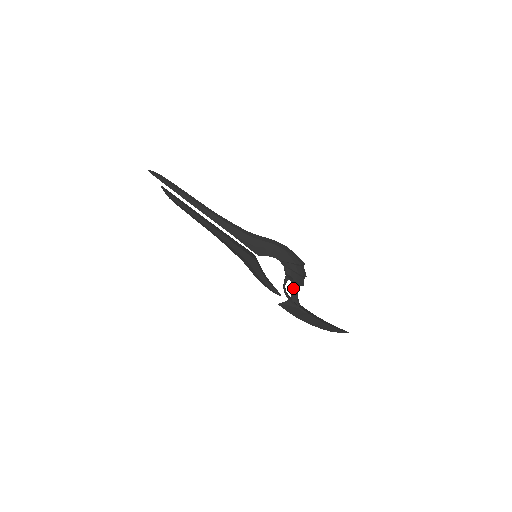
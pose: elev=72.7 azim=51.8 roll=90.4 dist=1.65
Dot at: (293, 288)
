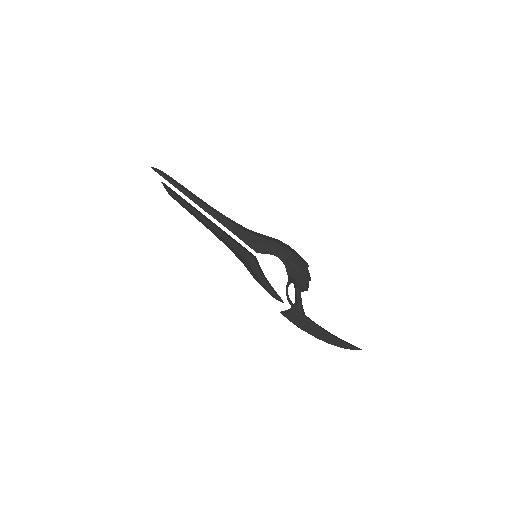
Dot at: (296, 293)
